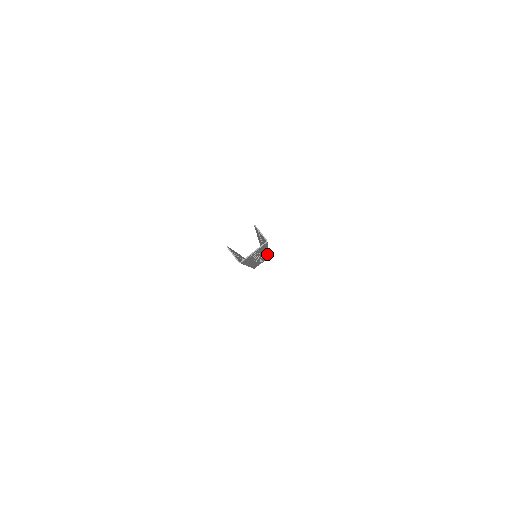
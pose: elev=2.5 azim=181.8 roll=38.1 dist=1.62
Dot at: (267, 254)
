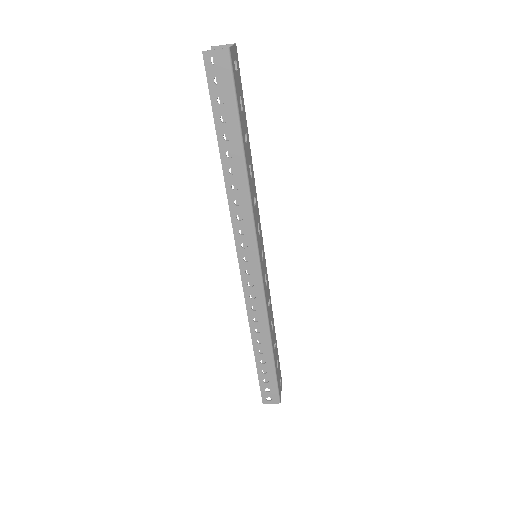
Dot at: (268, 285)
